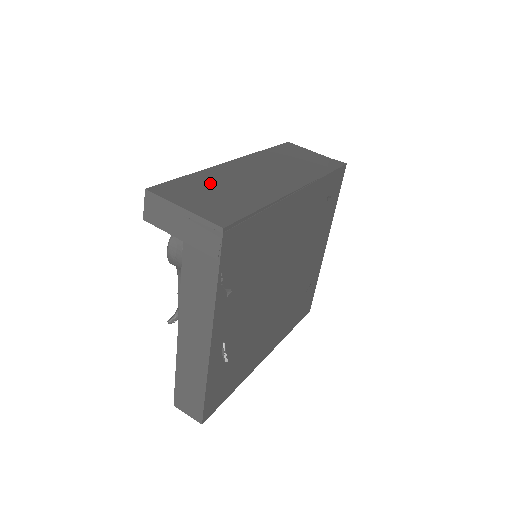
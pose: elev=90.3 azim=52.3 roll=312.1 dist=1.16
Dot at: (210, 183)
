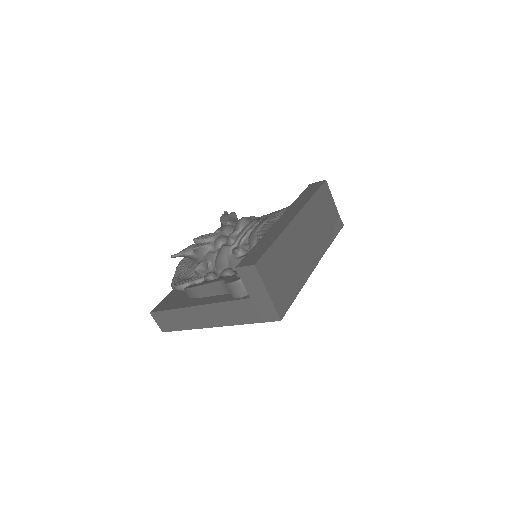
Dot at: (283, 256)
